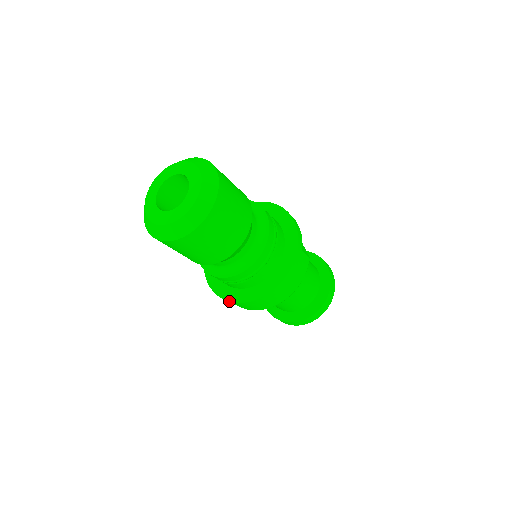
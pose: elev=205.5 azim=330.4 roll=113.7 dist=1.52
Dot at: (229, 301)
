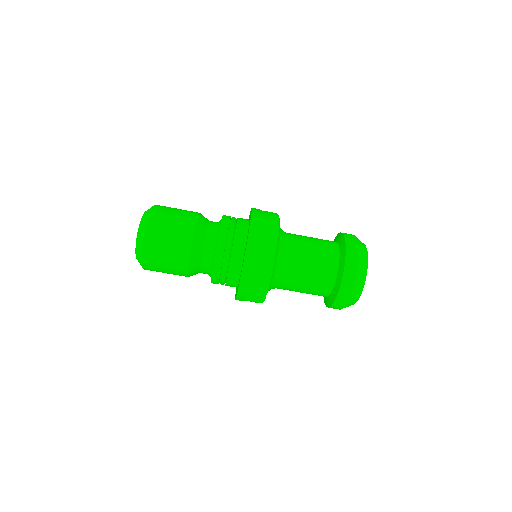
Dot at: (244, 255)
